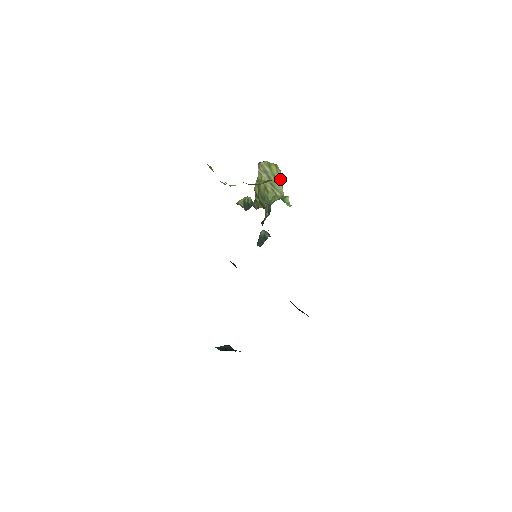
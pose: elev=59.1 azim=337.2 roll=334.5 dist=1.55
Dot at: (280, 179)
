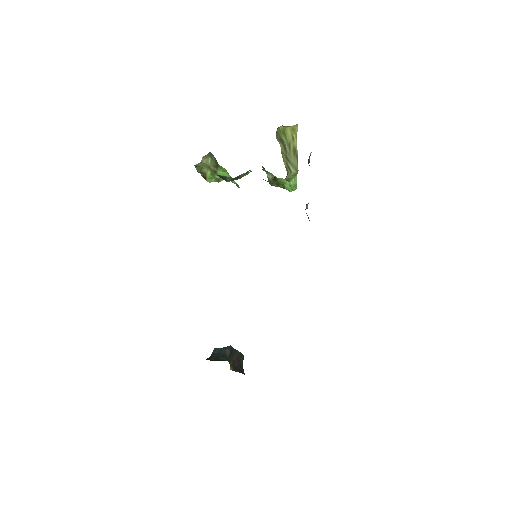
Dot at: (295, 149)
